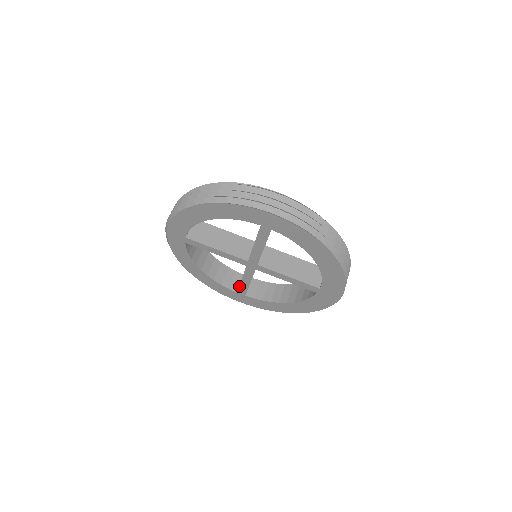
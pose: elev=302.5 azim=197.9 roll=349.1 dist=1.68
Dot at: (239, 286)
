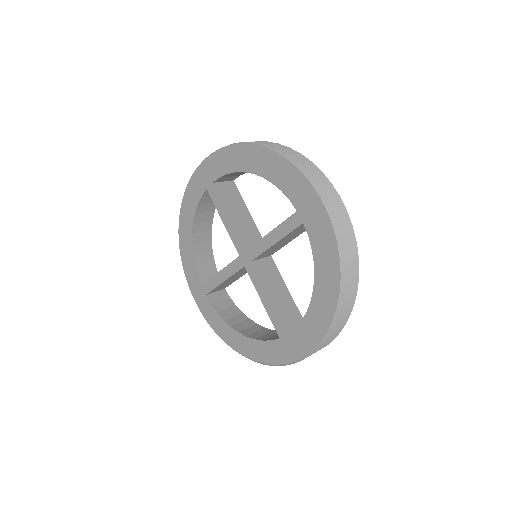
Dot at: (270, 319)
